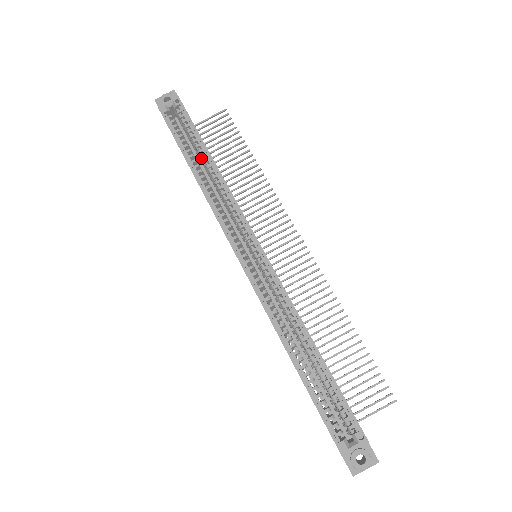
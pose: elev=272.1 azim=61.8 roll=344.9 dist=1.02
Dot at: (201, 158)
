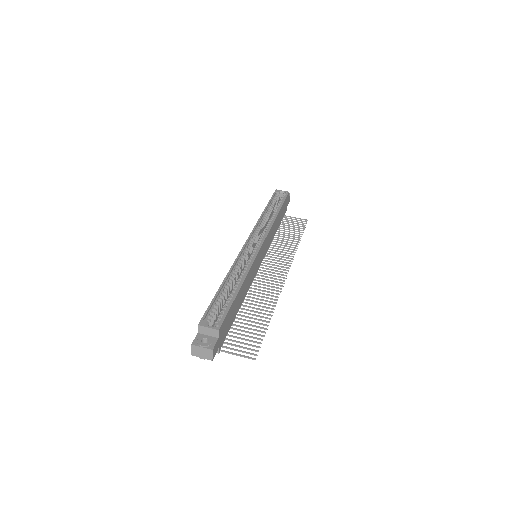
Dot at: (274, 211)
